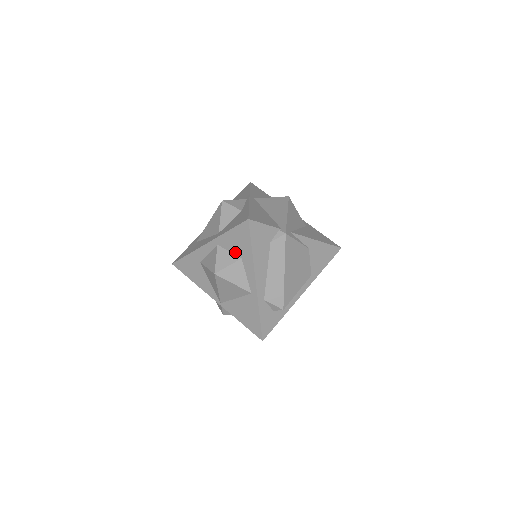
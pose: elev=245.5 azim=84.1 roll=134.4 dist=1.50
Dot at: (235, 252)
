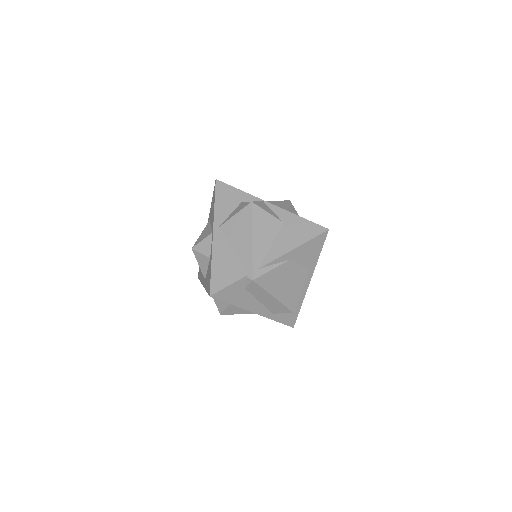
Dot at: occluded
